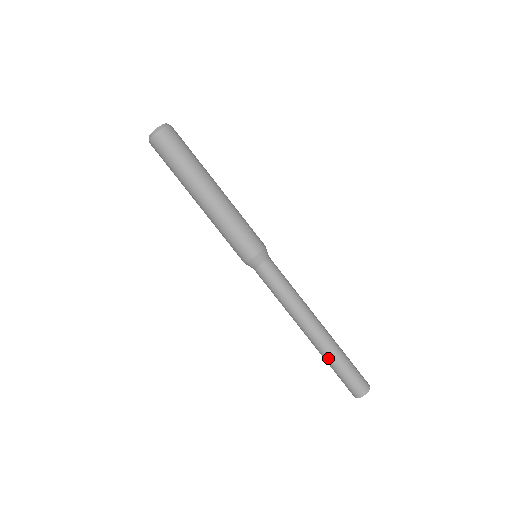
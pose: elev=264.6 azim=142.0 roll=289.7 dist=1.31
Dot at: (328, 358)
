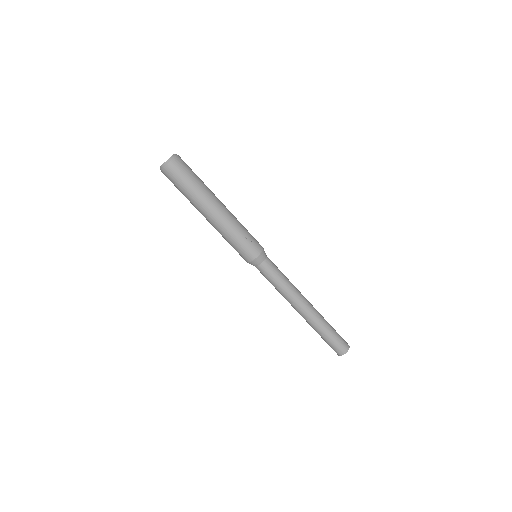
Dot at: (314, 329)
